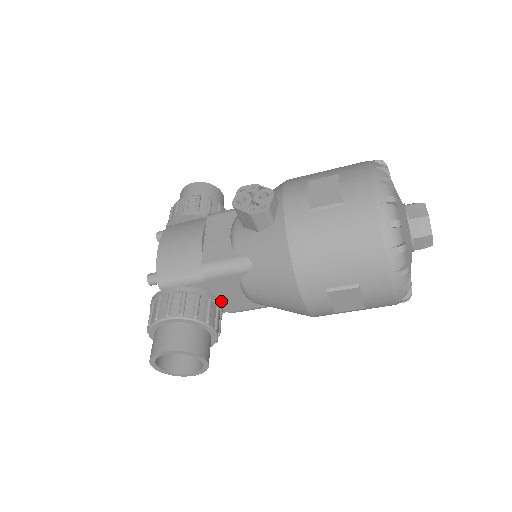
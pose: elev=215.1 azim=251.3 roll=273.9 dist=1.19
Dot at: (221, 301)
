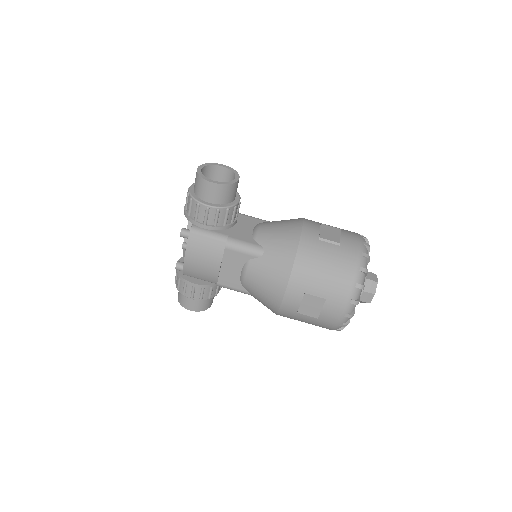
Dot at: (232, 228)
